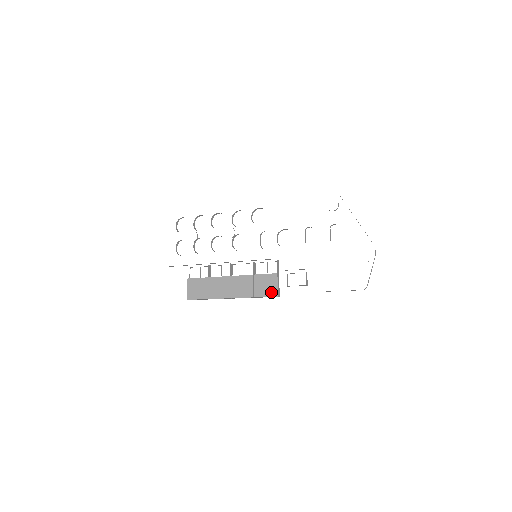
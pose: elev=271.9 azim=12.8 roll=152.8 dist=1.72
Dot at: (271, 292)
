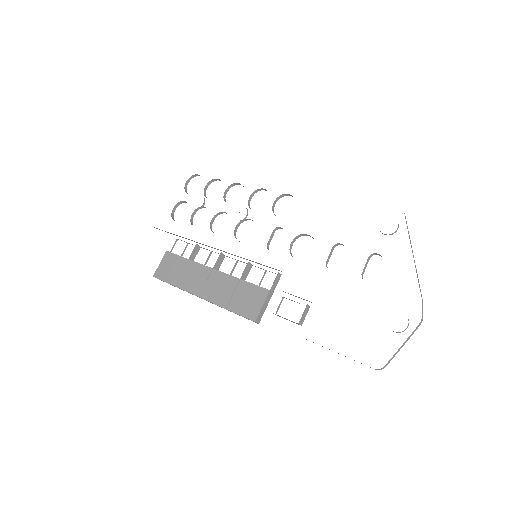
Dot at: (250, 312)
